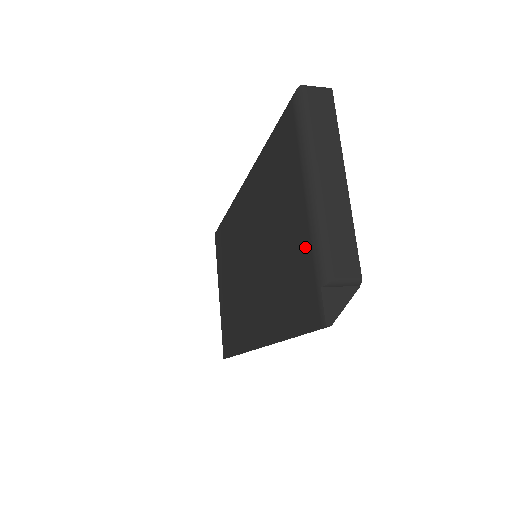
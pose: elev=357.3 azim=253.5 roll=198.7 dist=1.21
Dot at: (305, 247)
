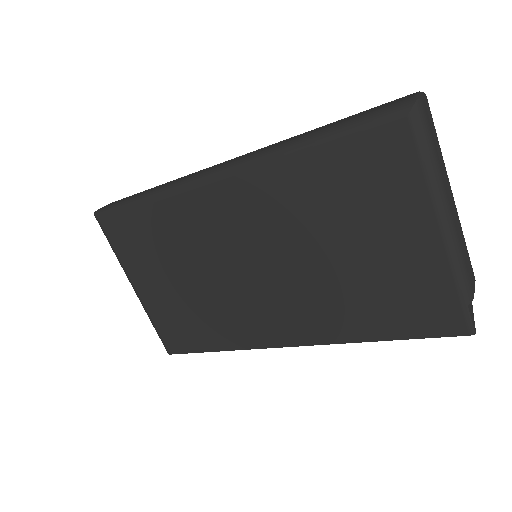
Dot at: (437, 271)
